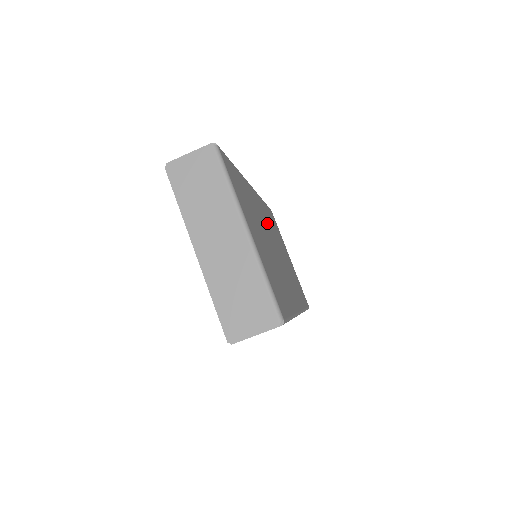
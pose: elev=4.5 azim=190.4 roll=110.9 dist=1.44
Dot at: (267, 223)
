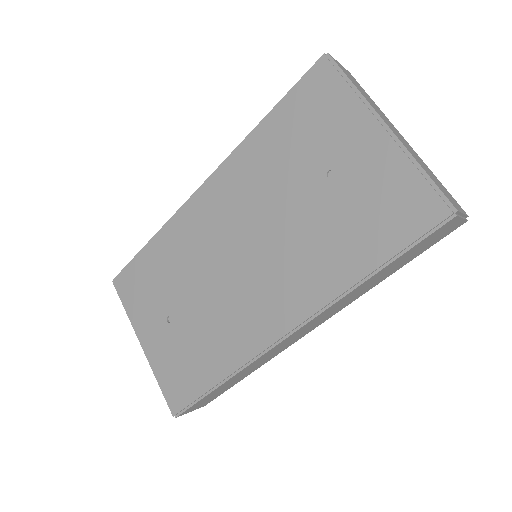
Dot at: occluded
